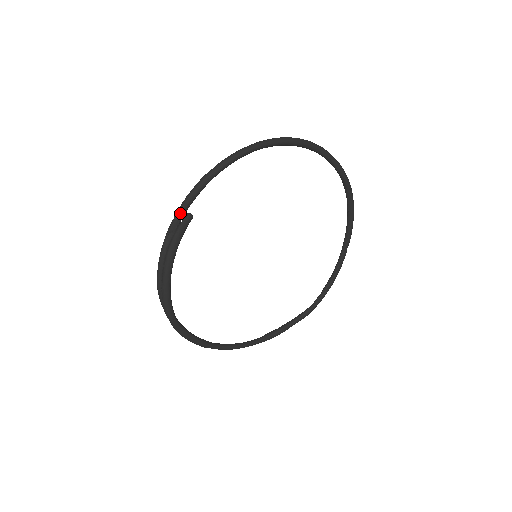
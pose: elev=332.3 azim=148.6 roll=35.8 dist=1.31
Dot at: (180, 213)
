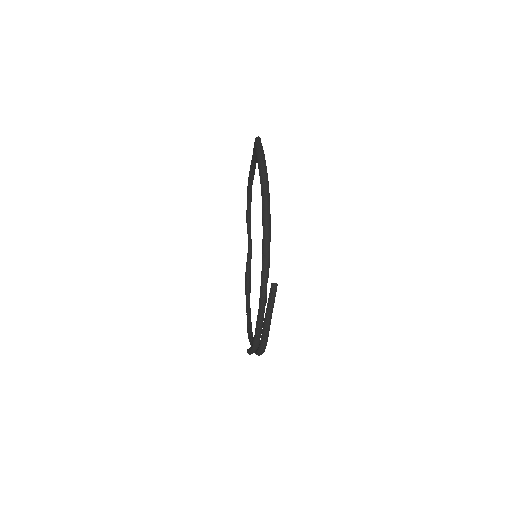
Dot at: (266, 290)
